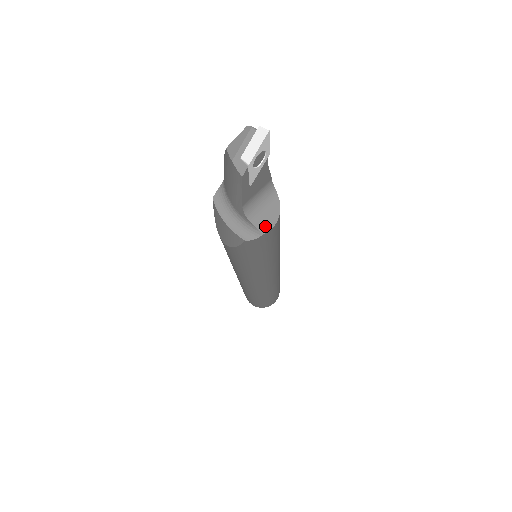
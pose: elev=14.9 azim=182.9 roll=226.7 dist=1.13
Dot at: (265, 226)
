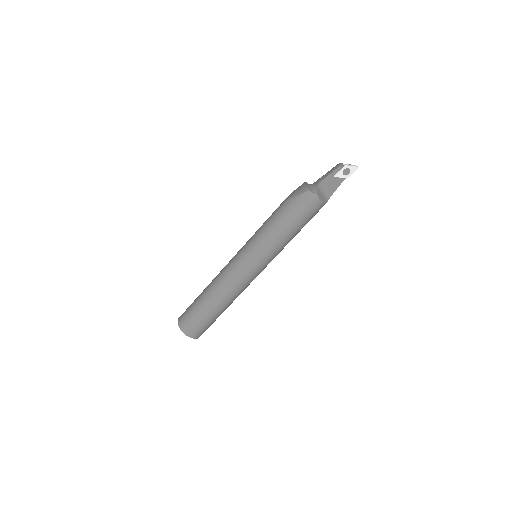
Dot at: (319, 195)
